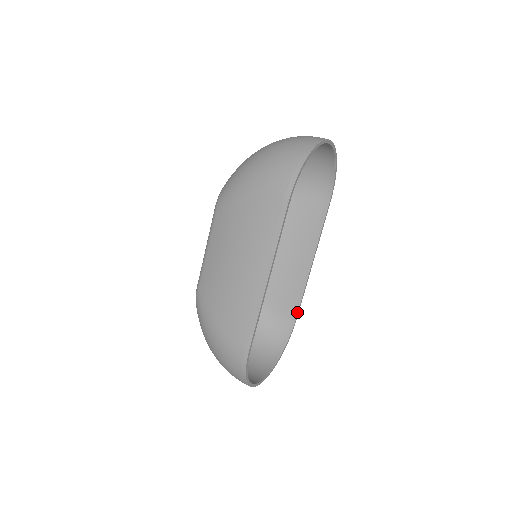
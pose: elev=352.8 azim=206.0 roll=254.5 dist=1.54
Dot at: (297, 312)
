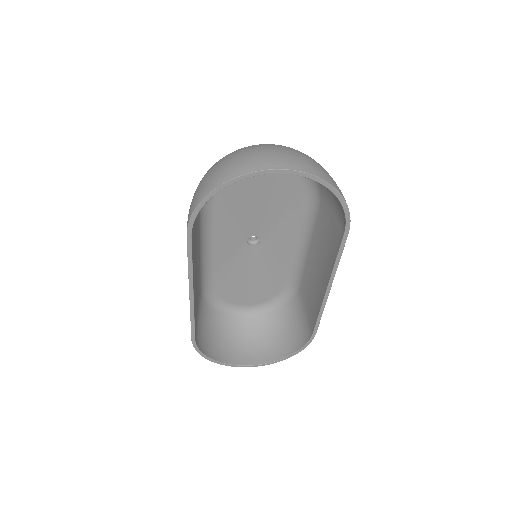
Dot at: (314, 328)
